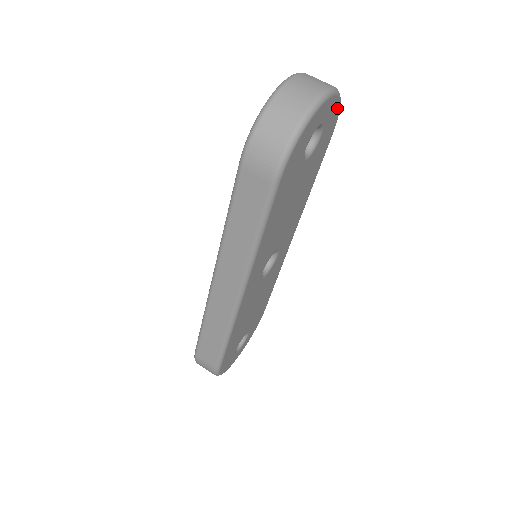
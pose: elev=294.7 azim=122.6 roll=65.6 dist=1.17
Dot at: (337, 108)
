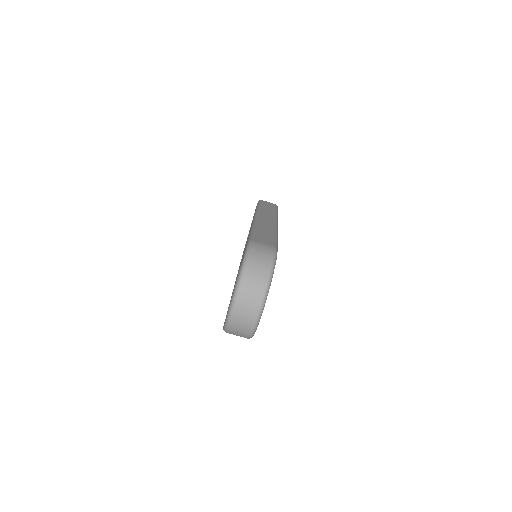
Dot at: (272, 275)
